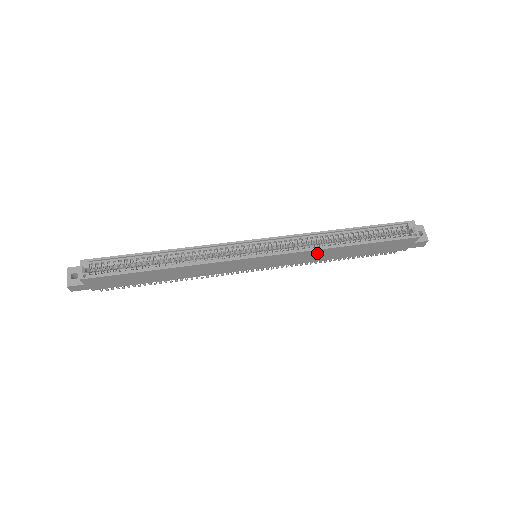
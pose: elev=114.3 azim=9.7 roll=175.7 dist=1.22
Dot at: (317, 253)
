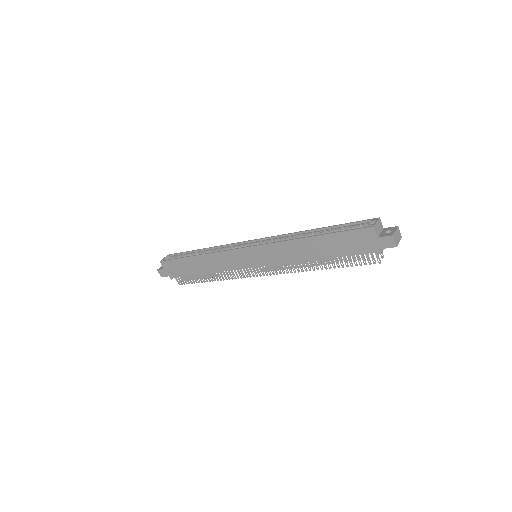
Dot at: (289, 247)
